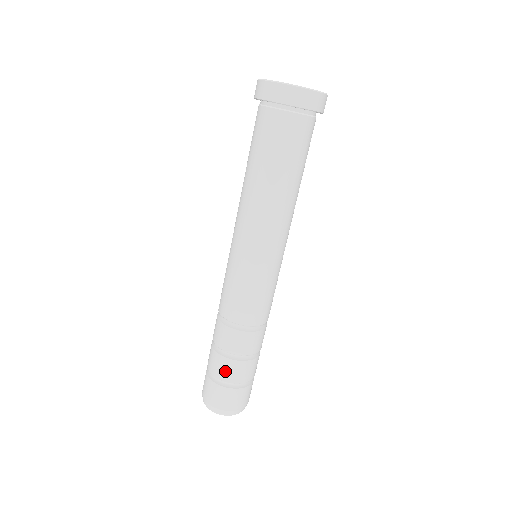
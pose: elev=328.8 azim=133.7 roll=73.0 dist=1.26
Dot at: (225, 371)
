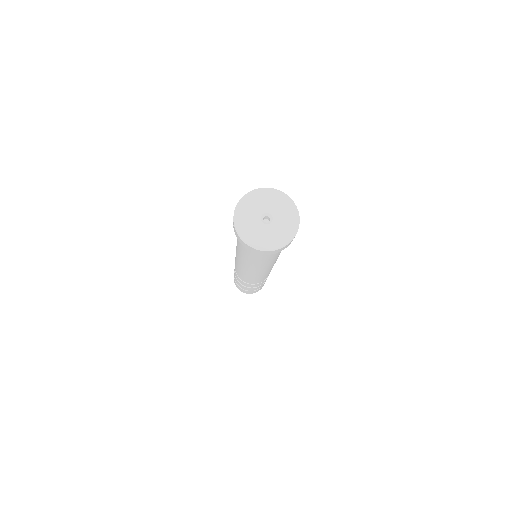
Dot at: (261, 286)
